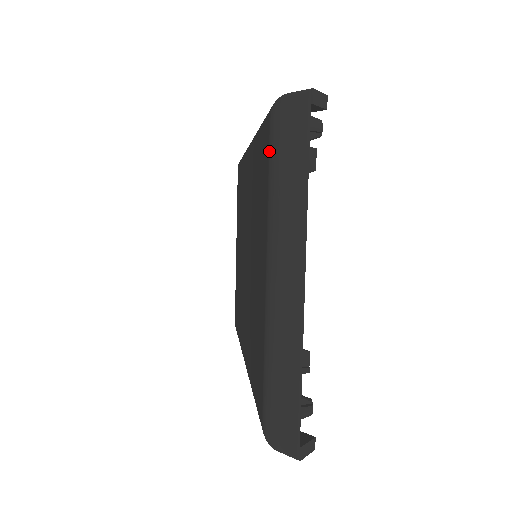
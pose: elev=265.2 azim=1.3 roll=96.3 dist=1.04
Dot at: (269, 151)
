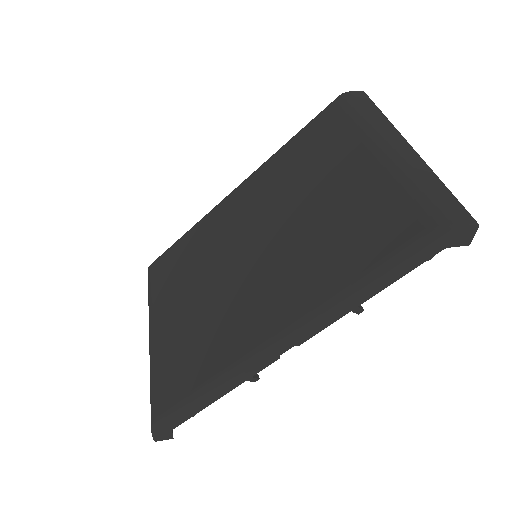
Dot at: (343, 110)
